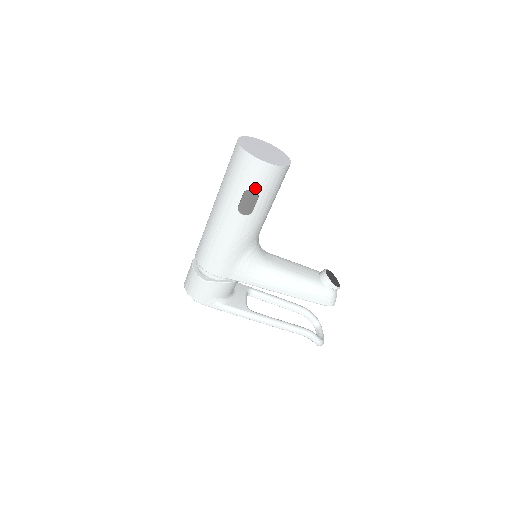
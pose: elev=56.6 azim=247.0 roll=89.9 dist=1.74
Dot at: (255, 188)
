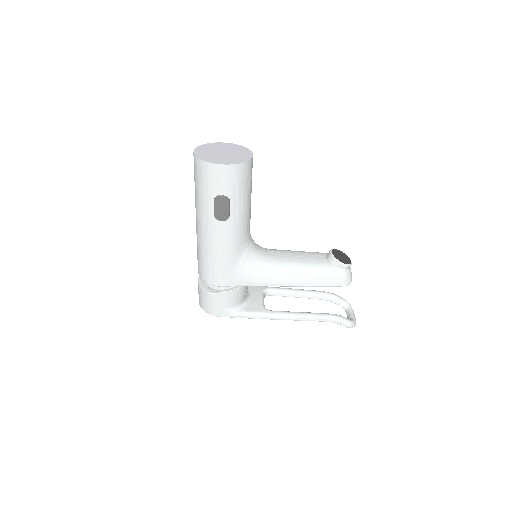
Dot at: (222, 192)
